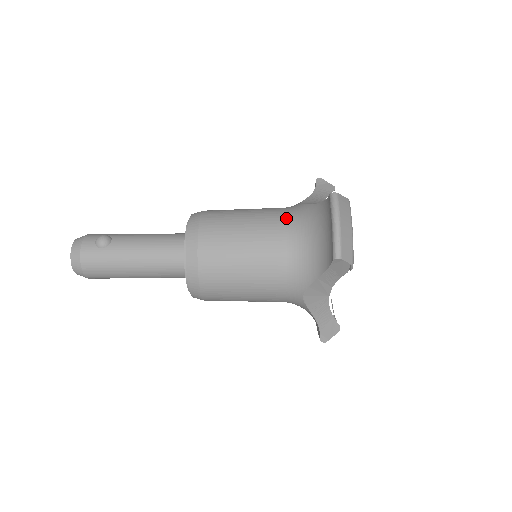
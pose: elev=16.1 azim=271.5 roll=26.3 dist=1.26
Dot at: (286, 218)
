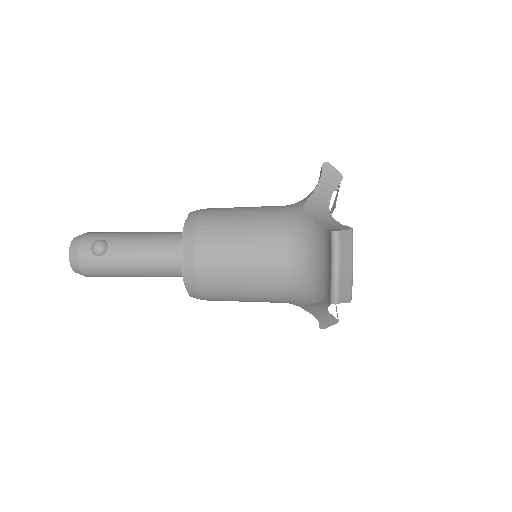
Dot at: (285, 234)
